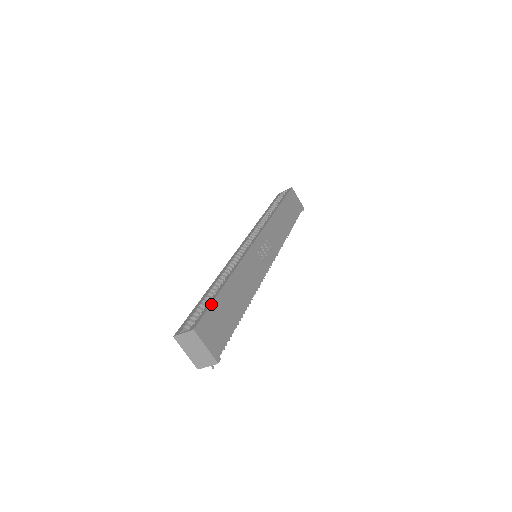
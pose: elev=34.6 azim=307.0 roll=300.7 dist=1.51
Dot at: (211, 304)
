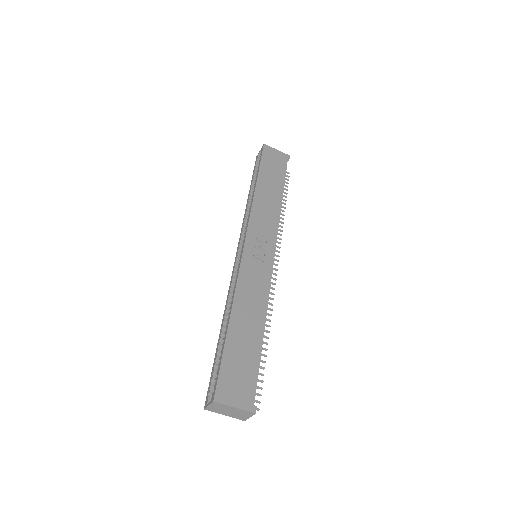
Dot at: (222, 359)
